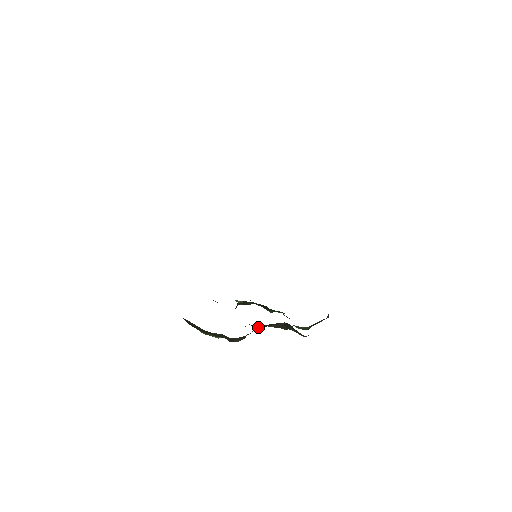
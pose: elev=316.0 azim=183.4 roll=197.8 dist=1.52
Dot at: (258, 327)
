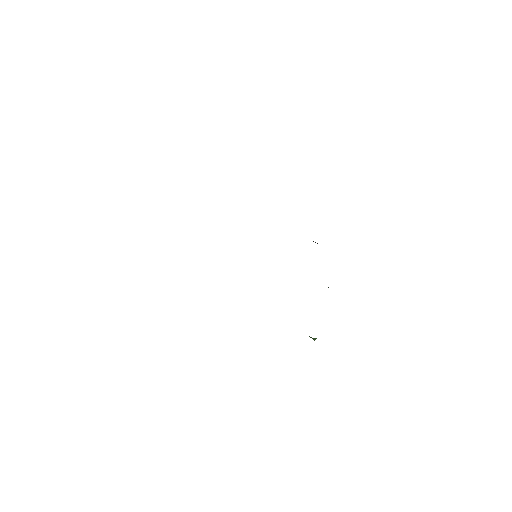
Dot at: occluded
